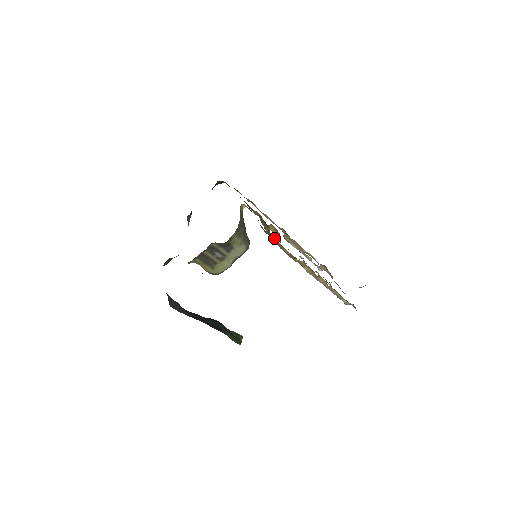
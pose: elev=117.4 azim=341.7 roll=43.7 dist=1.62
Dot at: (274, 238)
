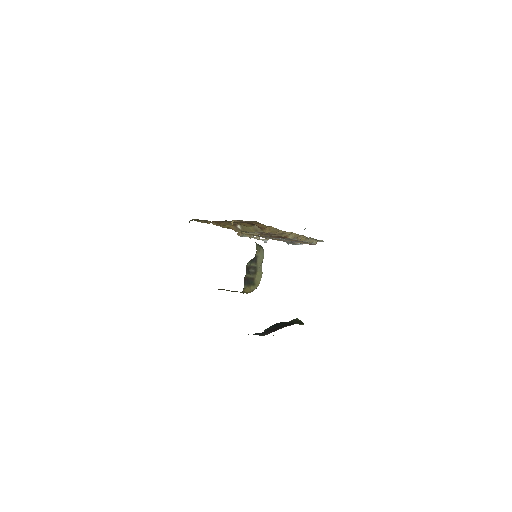
Dot at: (269, 228)
